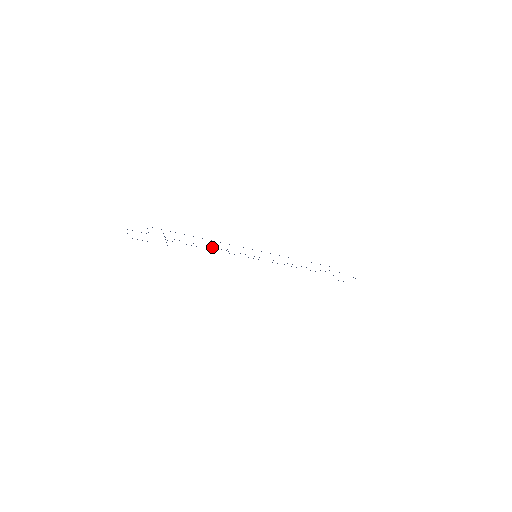
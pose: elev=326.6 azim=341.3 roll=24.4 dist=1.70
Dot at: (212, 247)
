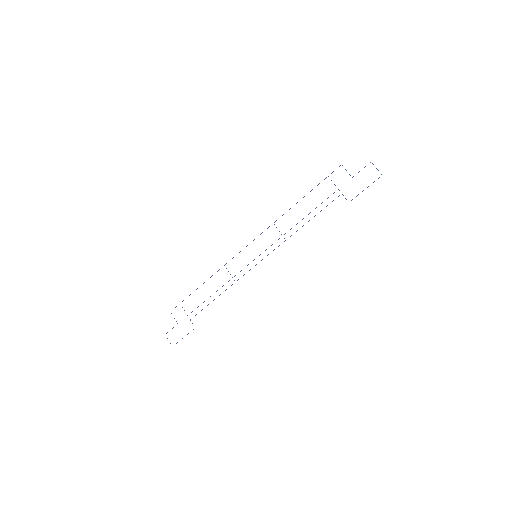
Dot at: occluded
